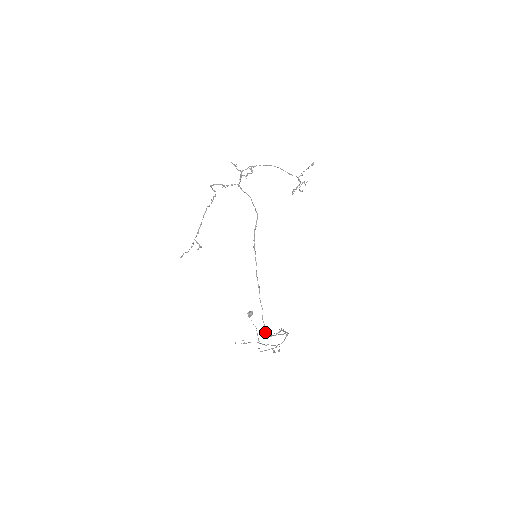
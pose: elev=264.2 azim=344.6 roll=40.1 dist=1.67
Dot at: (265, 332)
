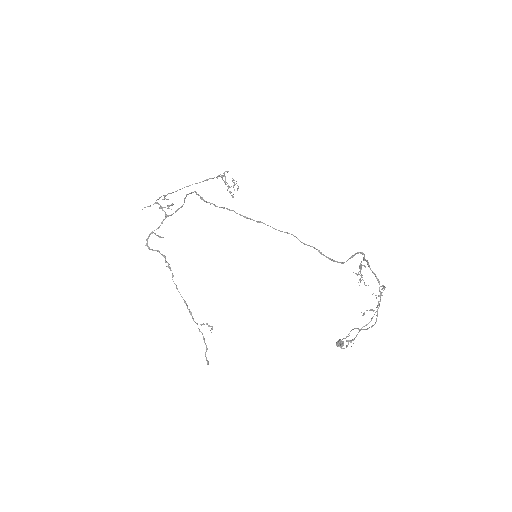
Dot at: (326, 257)
